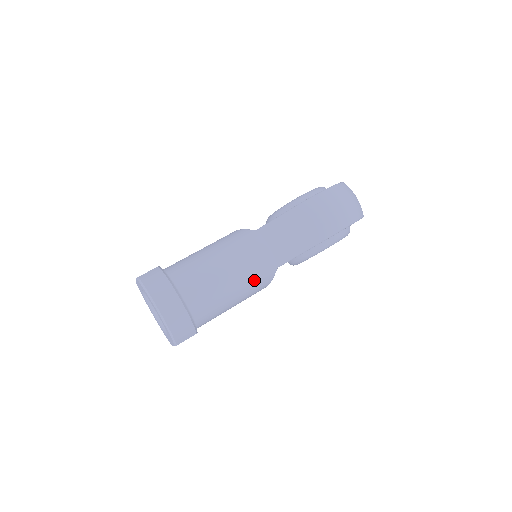
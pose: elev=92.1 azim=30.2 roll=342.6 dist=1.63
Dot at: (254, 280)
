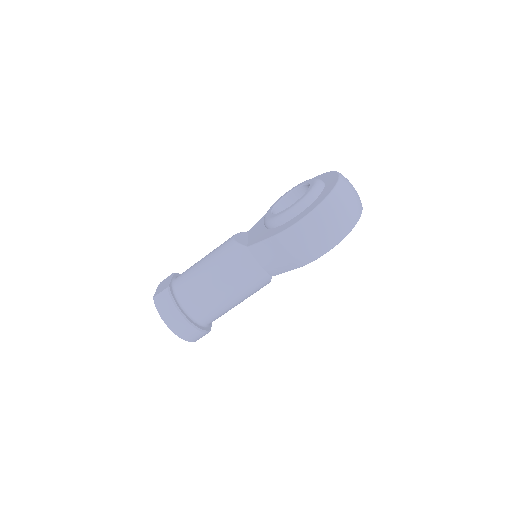
Dot at: (251, 290)
